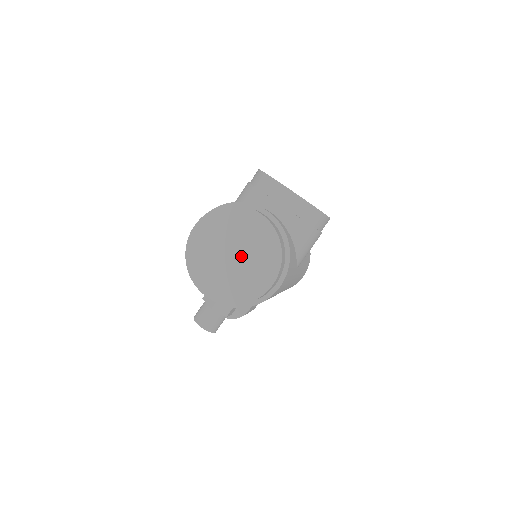
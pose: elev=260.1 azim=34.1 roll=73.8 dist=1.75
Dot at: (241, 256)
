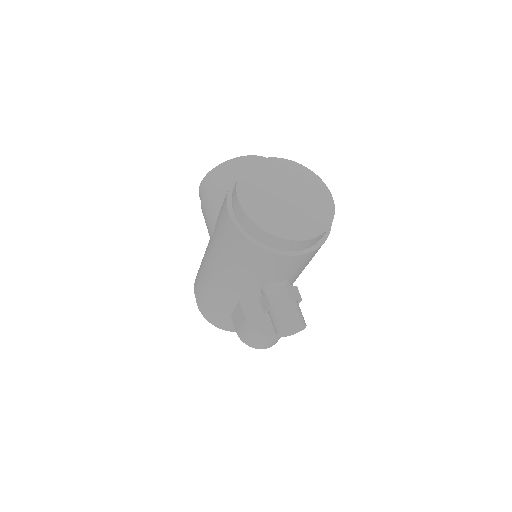
Dot at: (292, 192)
